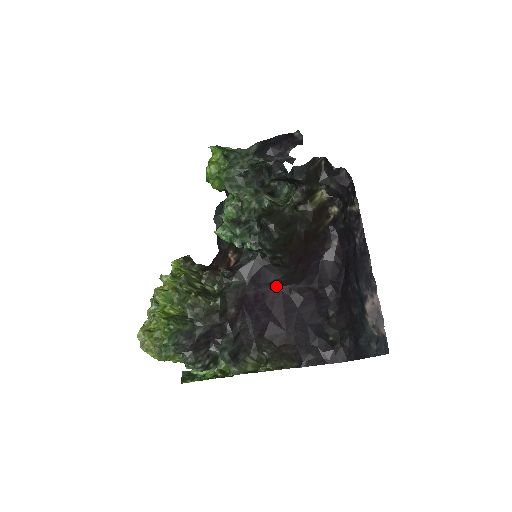
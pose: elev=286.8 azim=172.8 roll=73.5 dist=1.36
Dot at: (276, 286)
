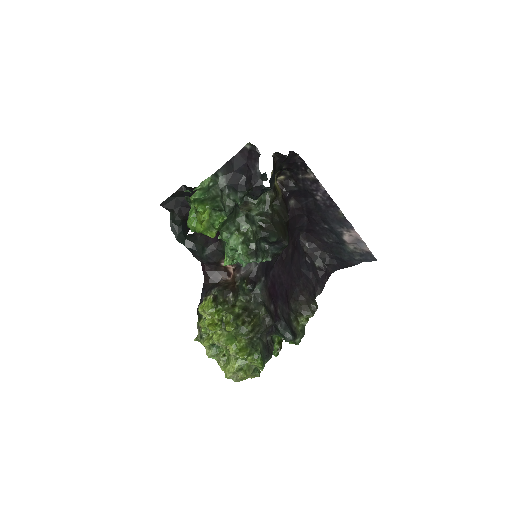
Dot at: (275, 263)
